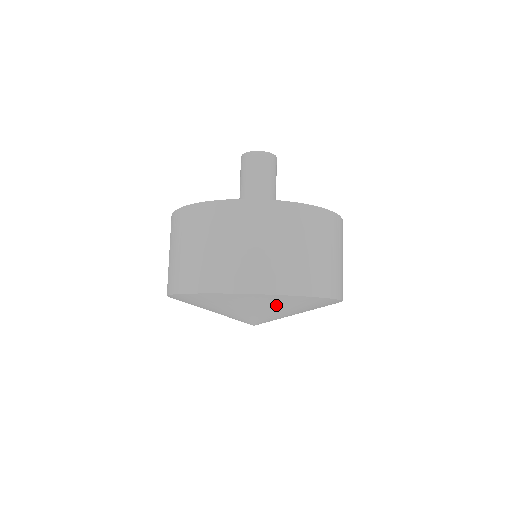
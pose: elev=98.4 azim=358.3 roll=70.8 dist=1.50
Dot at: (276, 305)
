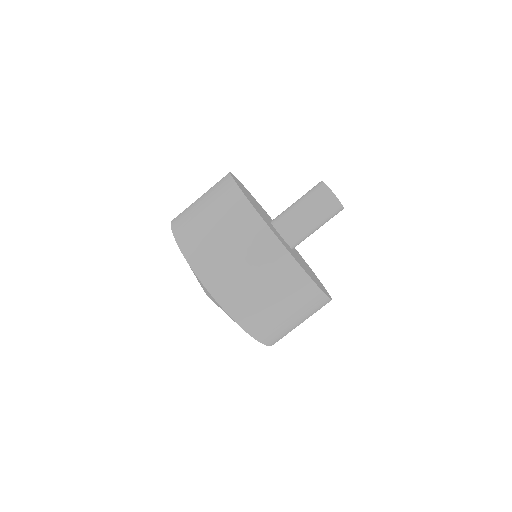
Dot at: occluded
